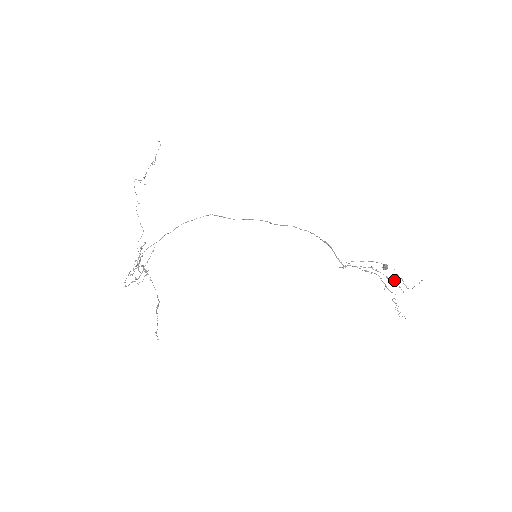
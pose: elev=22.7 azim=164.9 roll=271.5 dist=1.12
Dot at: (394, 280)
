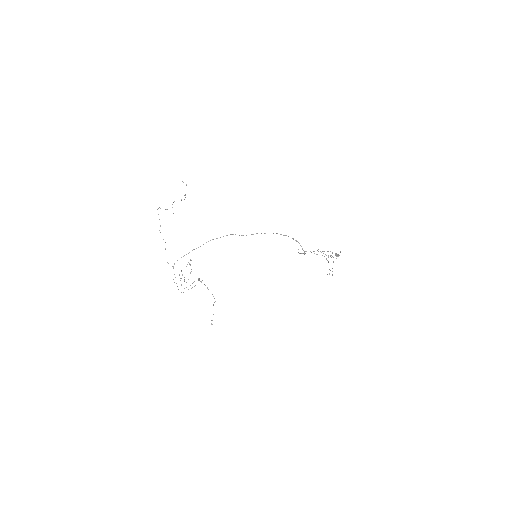
Dot at: (330, 256)
